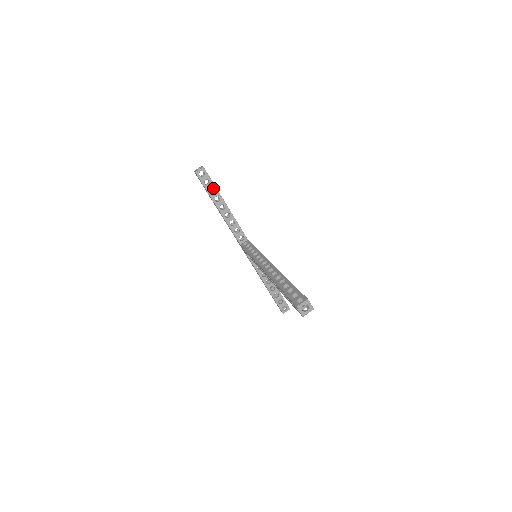
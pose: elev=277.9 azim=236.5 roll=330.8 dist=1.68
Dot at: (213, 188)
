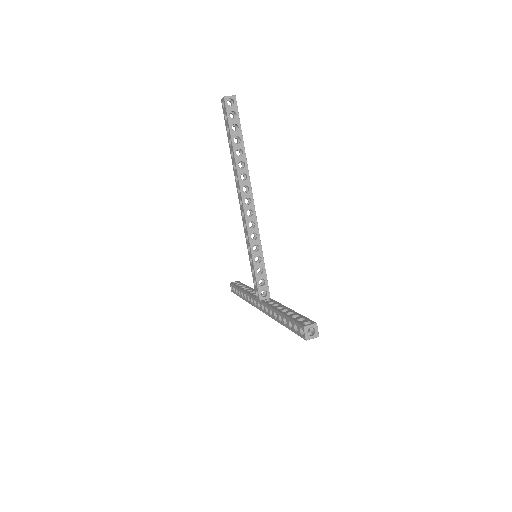
Dot at: occluded
